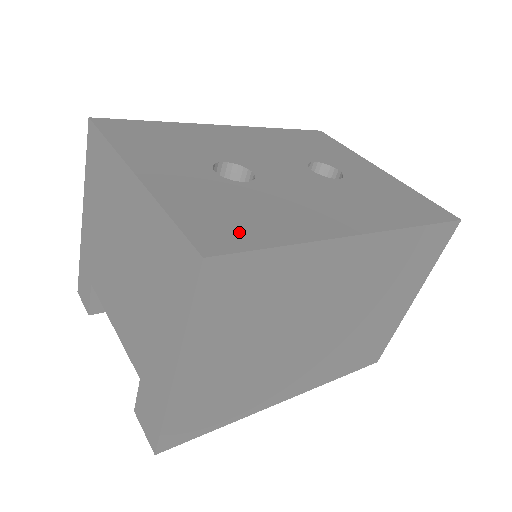
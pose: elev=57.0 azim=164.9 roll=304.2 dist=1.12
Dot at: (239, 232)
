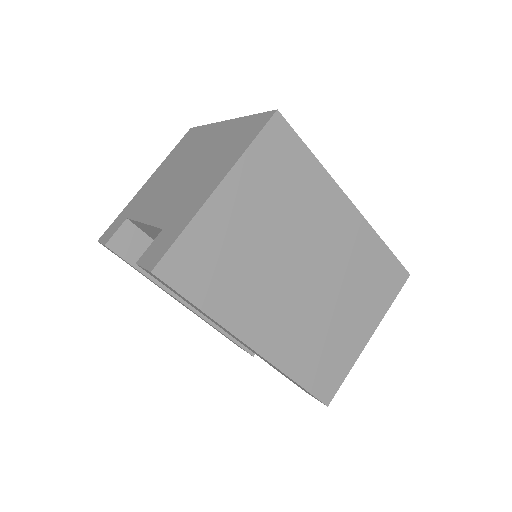
Dot at: occluded
